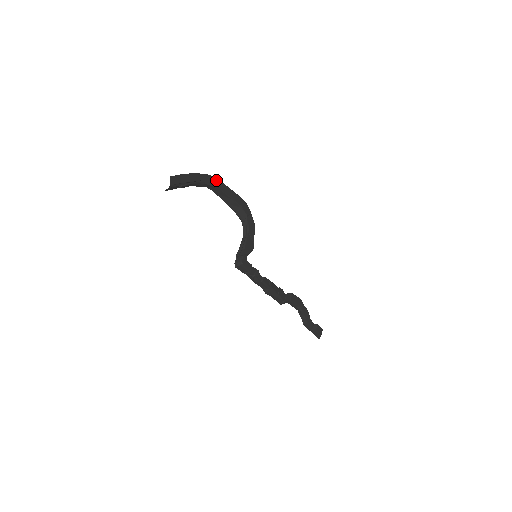
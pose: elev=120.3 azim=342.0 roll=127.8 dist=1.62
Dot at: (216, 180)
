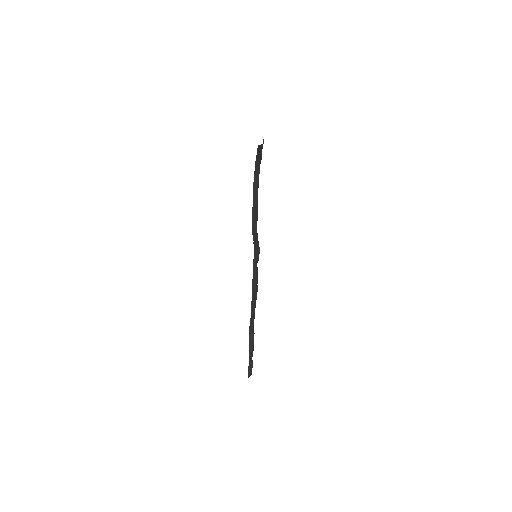
Dot at: occluded
